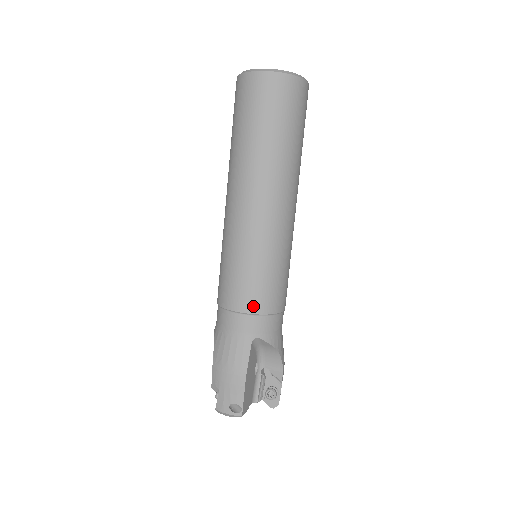
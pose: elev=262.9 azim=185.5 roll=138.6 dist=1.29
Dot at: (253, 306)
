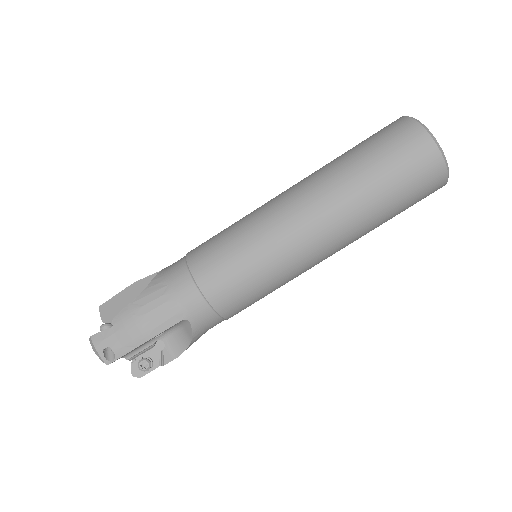
Dot at: (216, 296)
